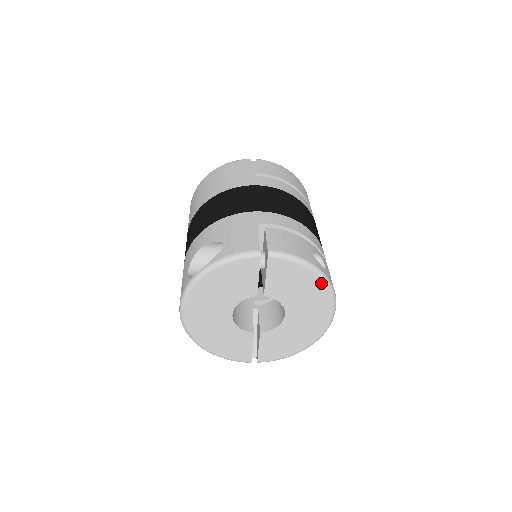
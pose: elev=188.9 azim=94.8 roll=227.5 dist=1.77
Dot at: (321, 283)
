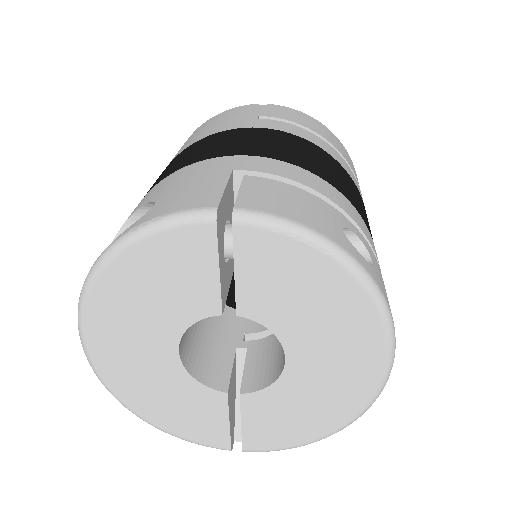
Dot at: (358, 290)
